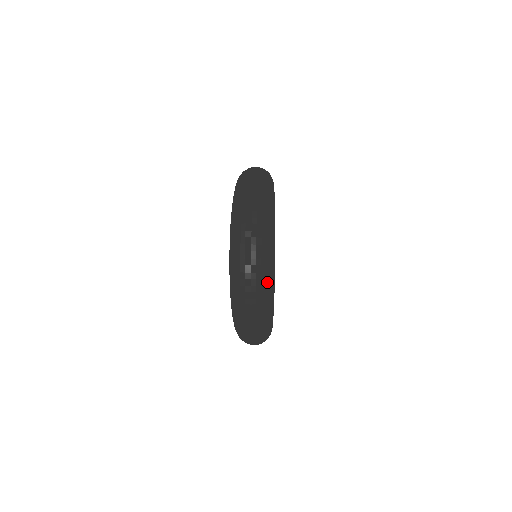
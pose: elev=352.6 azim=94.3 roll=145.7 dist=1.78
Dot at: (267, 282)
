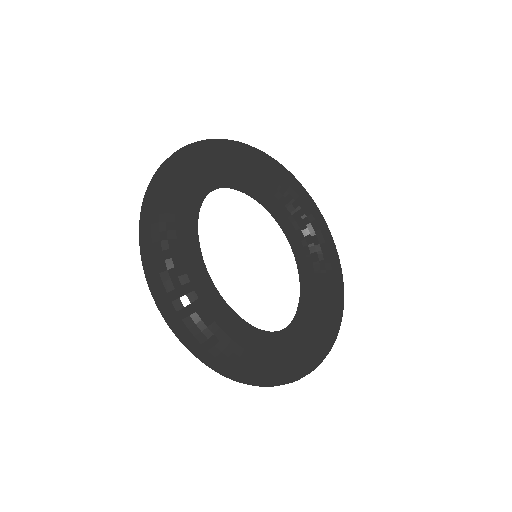
Dot at: (196, 155)
